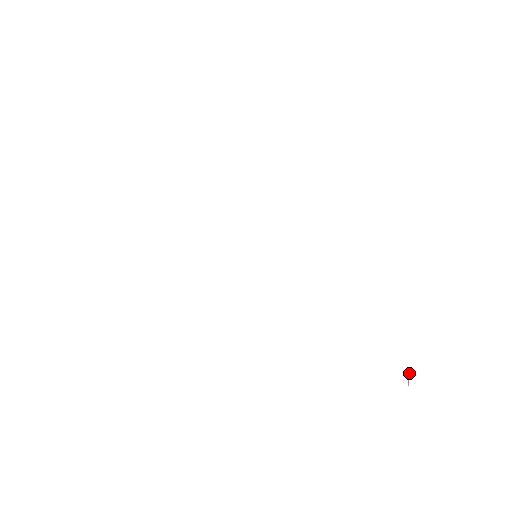
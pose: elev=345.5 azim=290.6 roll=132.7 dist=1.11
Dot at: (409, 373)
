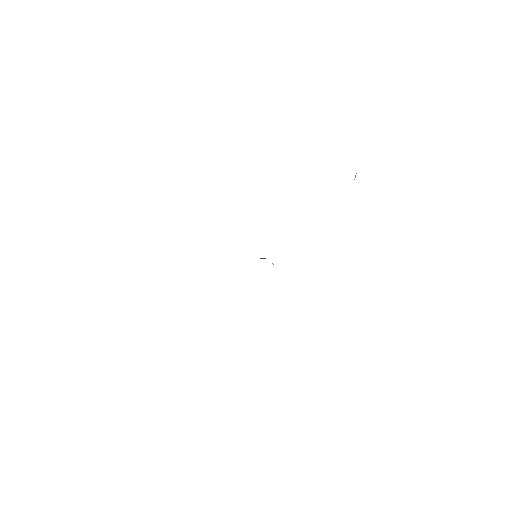
Dot at: (355, 175)
